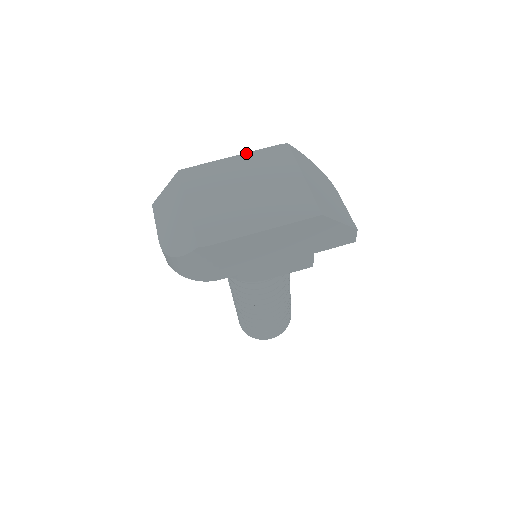
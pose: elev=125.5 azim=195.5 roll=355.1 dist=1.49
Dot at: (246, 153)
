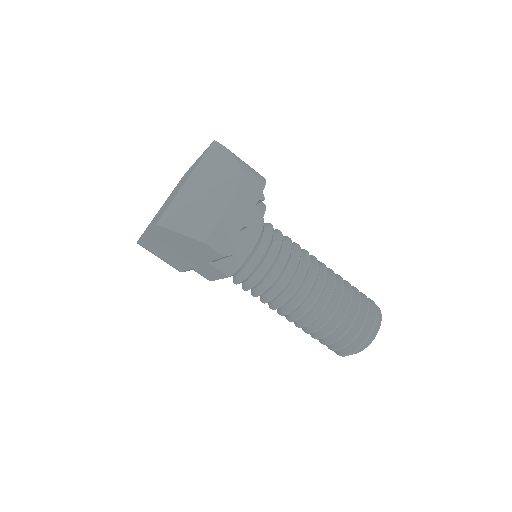
Dot at: occluded
